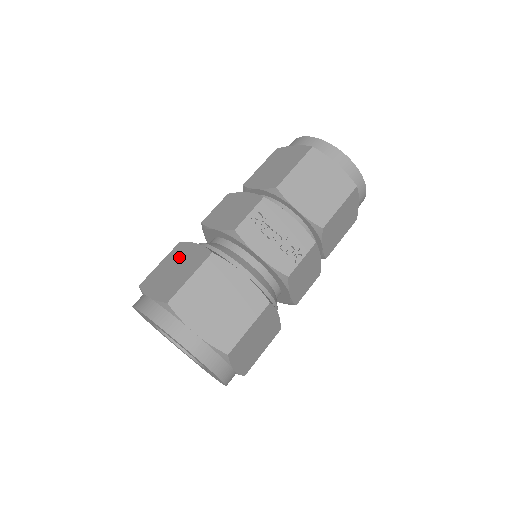
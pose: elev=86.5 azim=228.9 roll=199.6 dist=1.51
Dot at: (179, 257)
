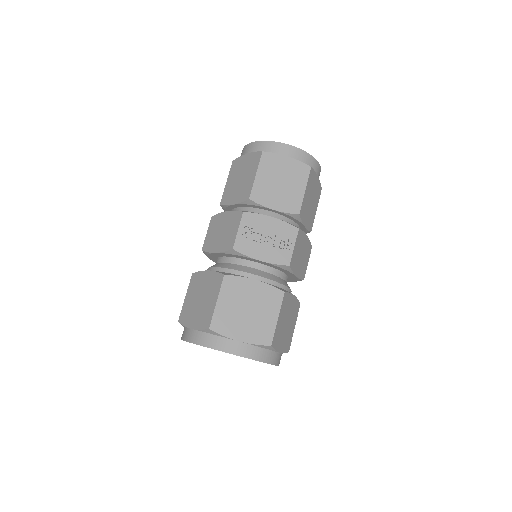
Dot at: (199, 287)
